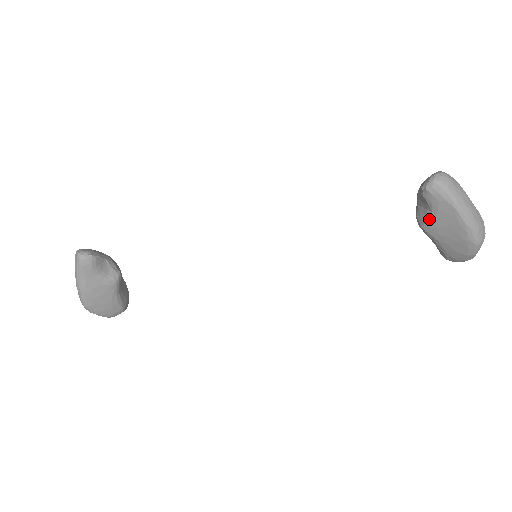
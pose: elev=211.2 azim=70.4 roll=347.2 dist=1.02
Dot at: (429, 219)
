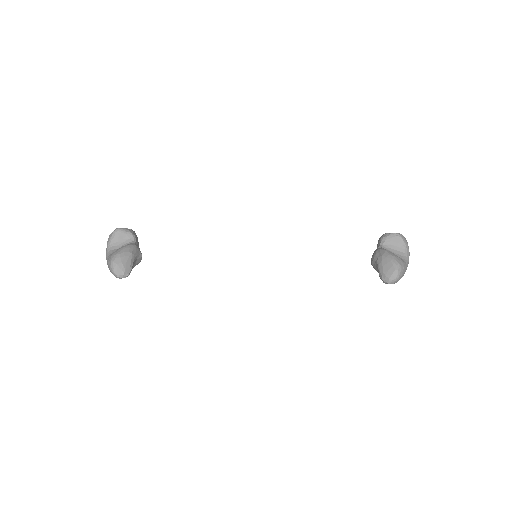
Dot at: (378, 272)
